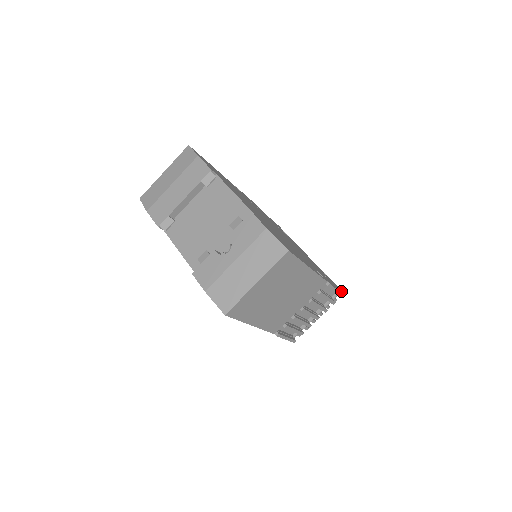
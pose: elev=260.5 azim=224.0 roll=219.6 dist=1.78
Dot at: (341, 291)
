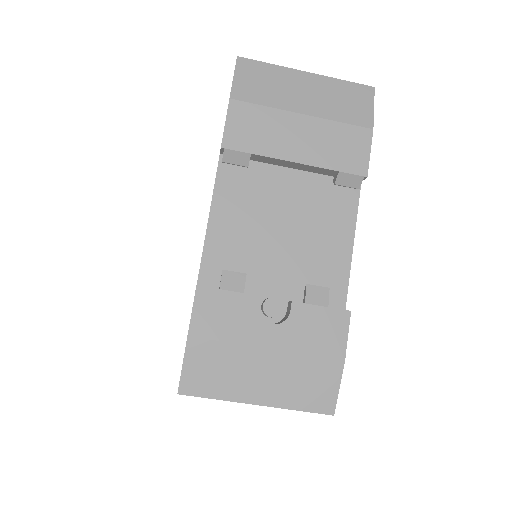
Dot at: occluded
